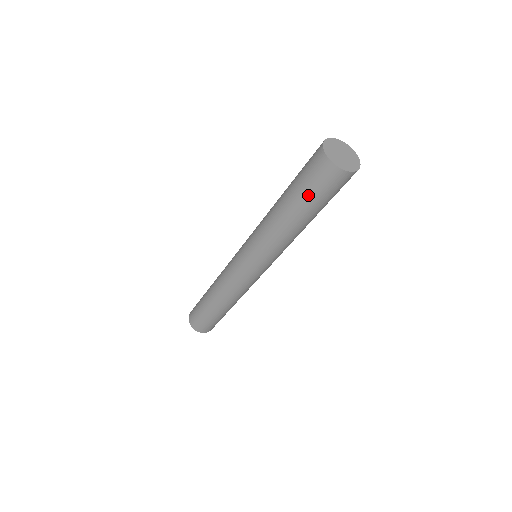
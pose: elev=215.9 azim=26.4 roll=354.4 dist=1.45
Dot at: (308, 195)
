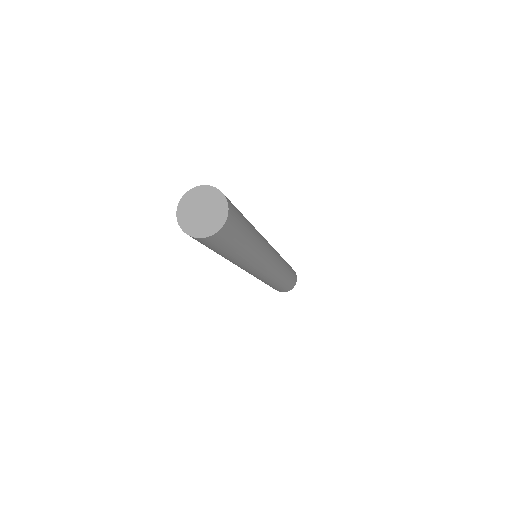
Dot at: (210, 248)
